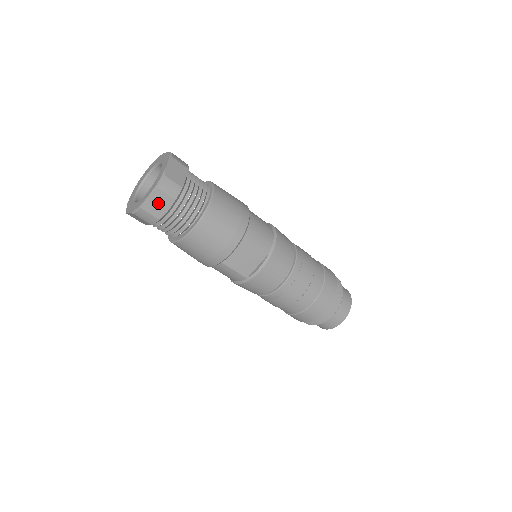
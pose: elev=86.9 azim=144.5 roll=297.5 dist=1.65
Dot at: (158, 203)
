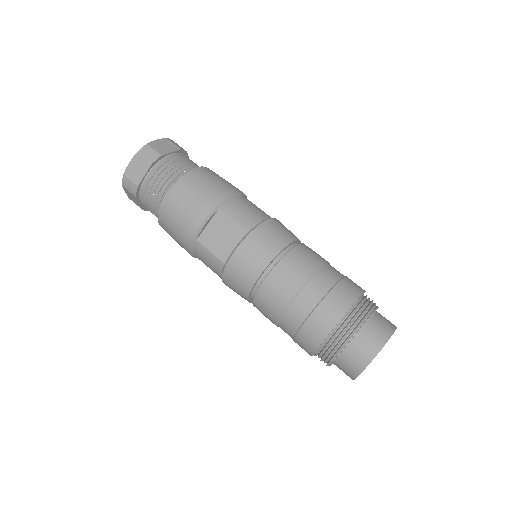
Dot at: (137, 169)
